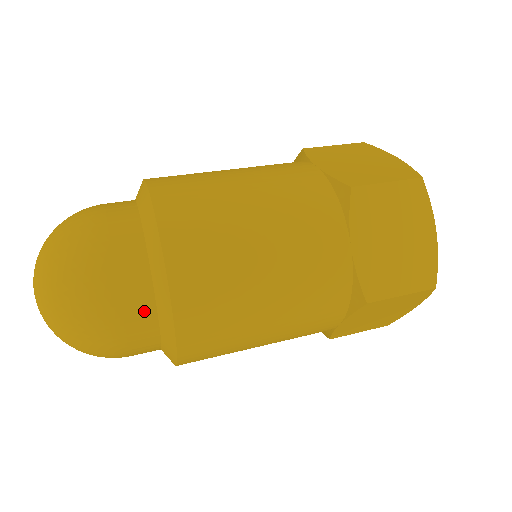
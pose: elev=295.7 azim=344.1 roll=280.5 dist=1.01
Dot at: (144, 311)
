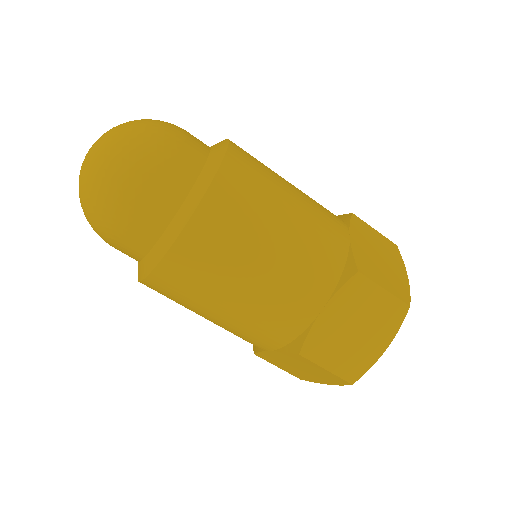
Dot at: (152, 230)
